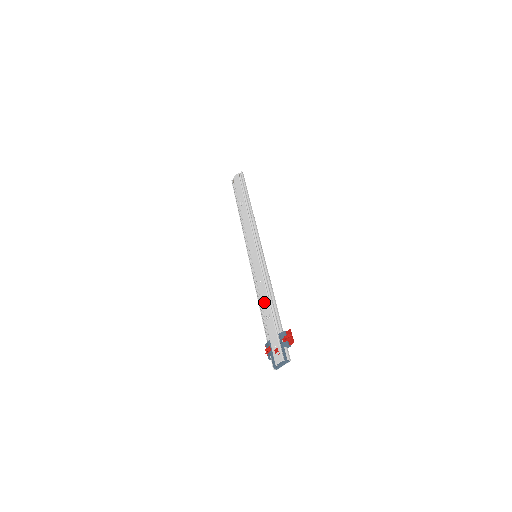
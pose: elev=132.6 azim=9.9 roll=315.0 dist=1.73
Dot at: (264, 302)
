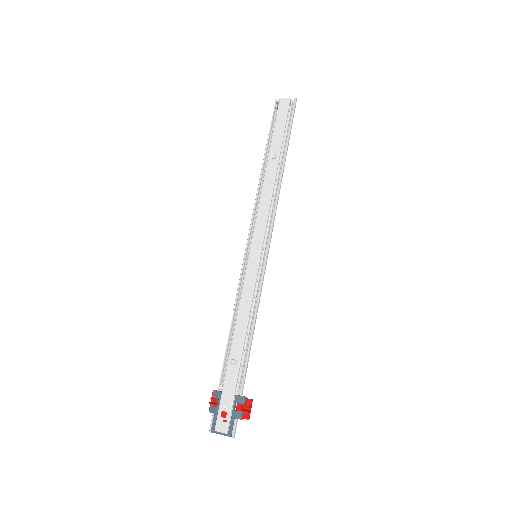
Dot at: (238, 336)
